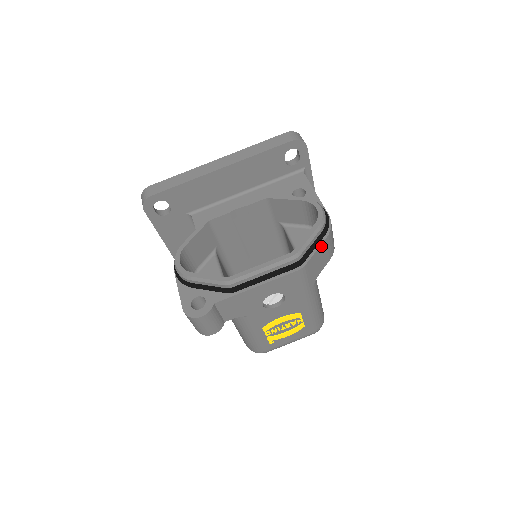
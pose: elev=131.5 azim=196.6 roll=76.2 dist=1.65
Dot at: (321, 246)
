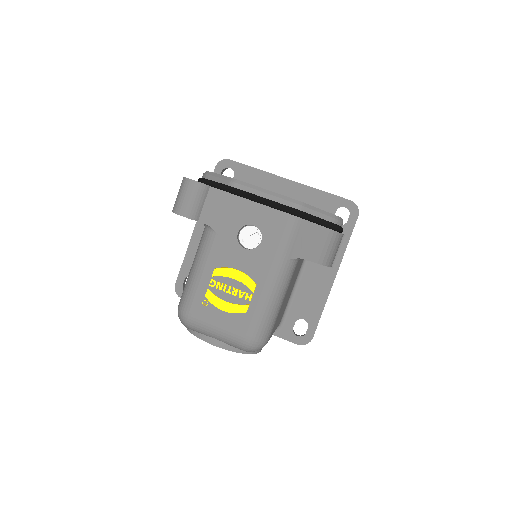
Dot at: (322, 229)
